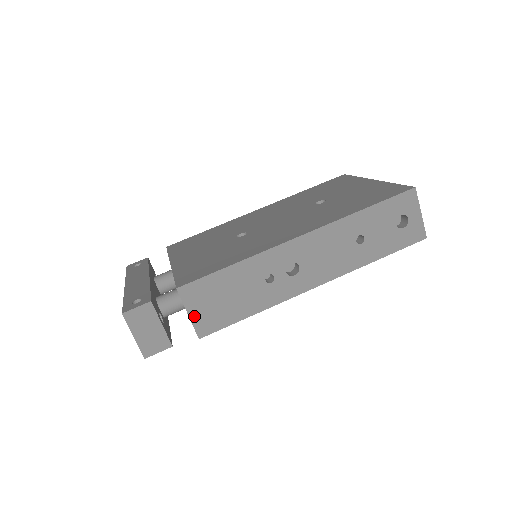
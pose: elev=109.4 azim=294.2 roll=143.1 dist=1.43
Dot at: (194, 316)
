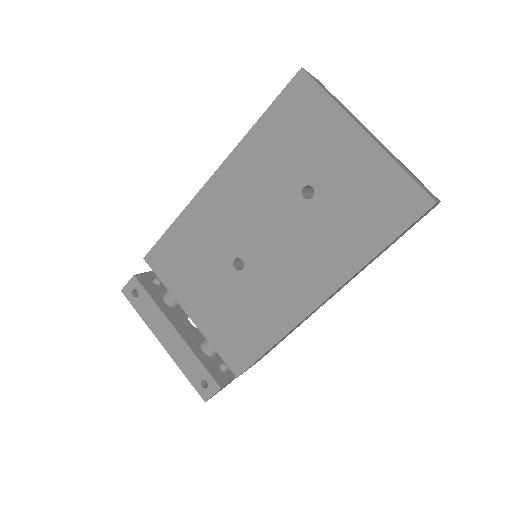
Dot at: occluded
